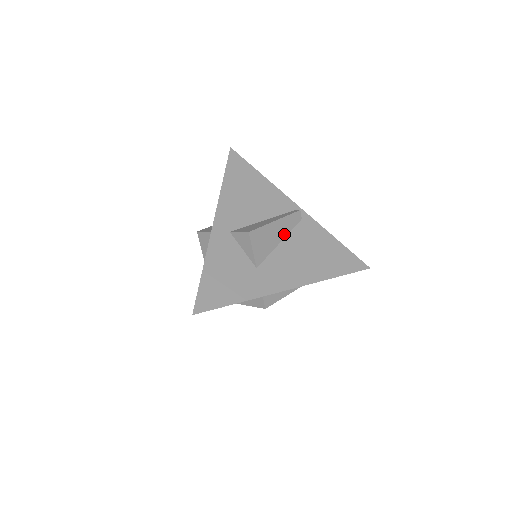
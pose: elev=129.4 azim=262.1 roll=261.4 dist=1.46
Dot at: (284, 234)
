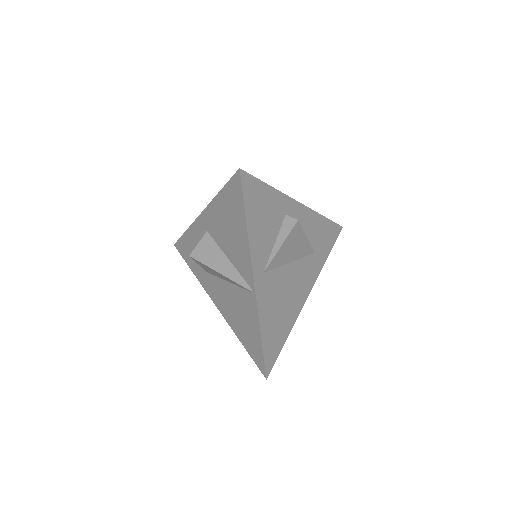
Dot at: occluded
